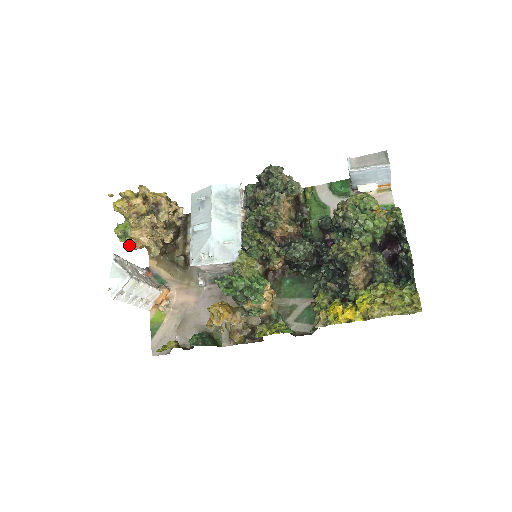
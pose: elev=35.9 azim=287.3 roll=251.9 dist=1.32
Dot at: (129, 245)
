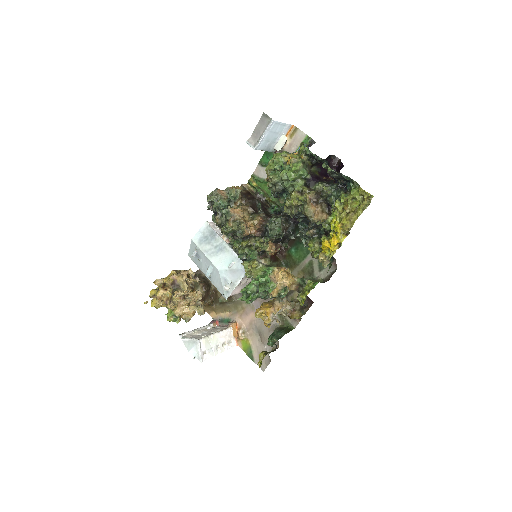
Dot at: (185, 320)
